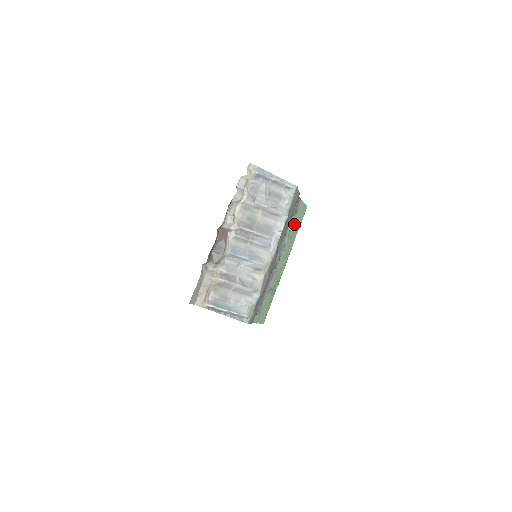
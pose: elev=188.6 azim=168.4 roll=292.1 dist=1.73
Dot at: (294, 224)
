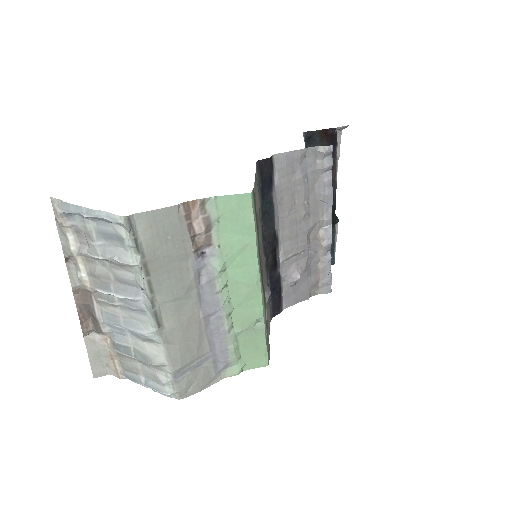
Dot at: (229, 235)
